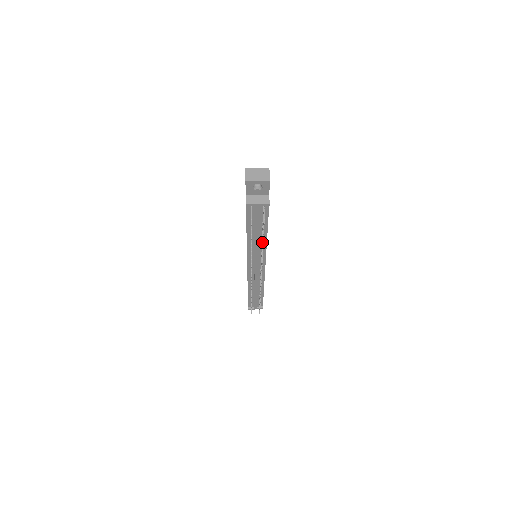
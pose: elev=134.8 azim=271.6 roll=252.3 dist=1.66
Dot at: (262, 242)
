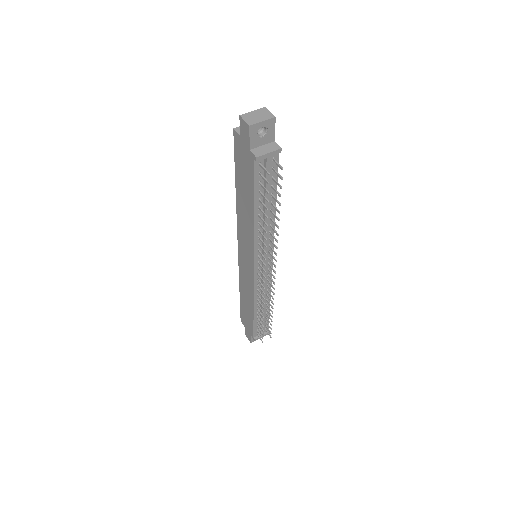
Dot at: (275, 216)
